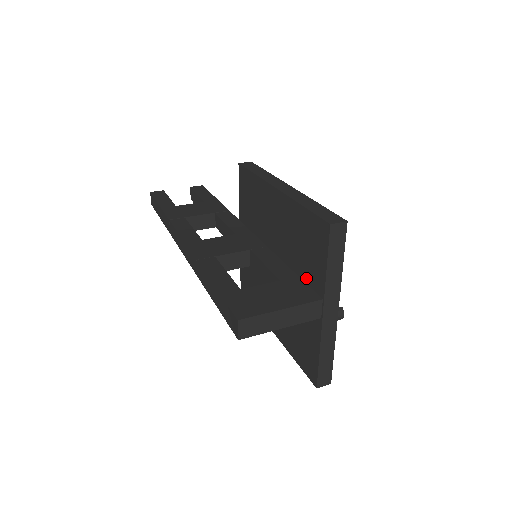
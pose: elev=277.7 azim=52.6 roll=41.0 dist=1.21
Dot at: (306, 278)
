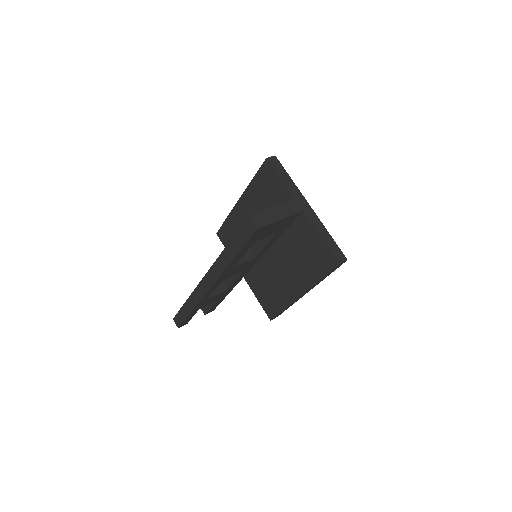
Dot at: occluded
